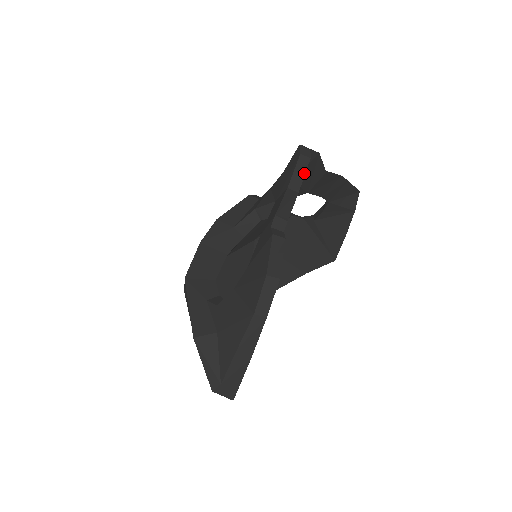
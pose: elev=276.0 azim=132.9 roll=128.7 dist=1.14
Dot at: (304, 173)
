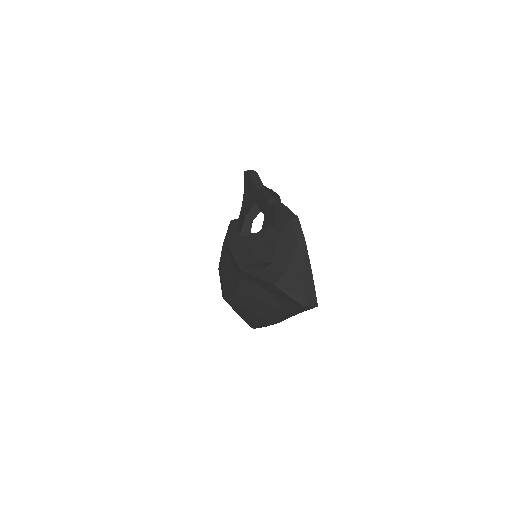
Dot at: (260, 180)
